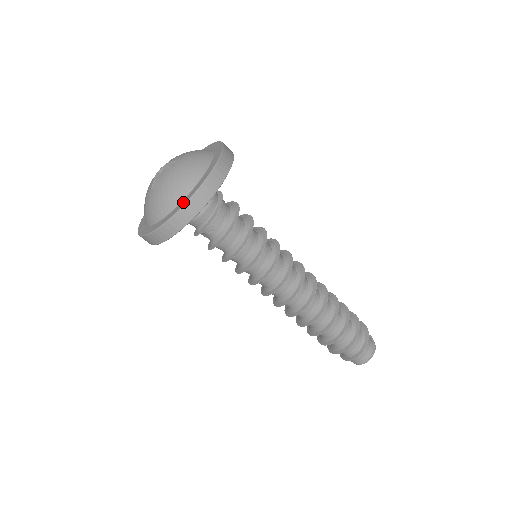
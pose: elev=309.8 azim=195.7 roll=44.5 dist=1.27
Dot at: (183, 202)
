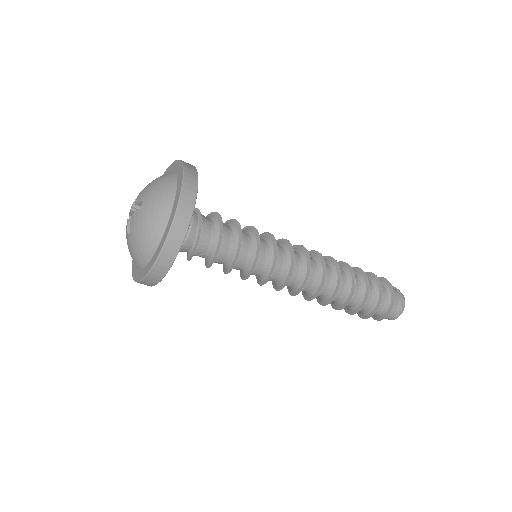
Dot at: (157, 251)
